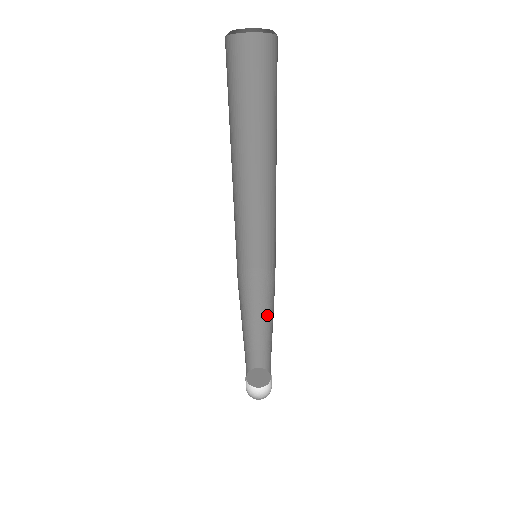
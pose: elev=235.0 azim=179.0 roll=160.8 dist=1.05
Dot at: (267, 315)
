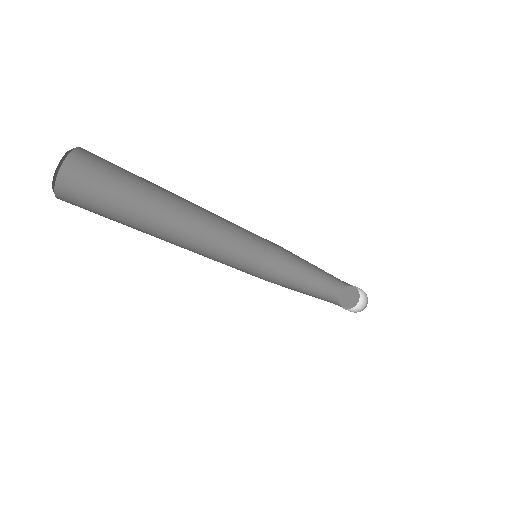
Dot at: (309, 265)
